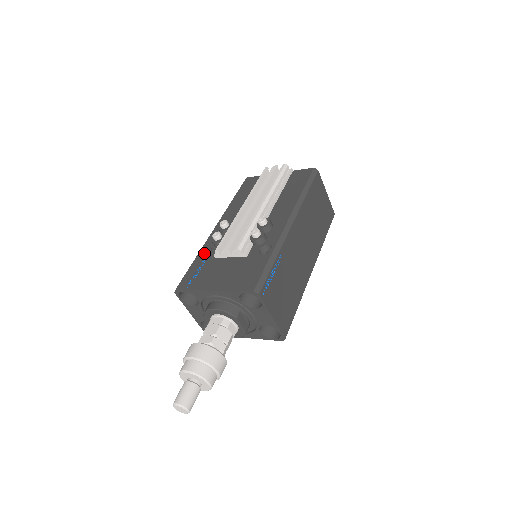
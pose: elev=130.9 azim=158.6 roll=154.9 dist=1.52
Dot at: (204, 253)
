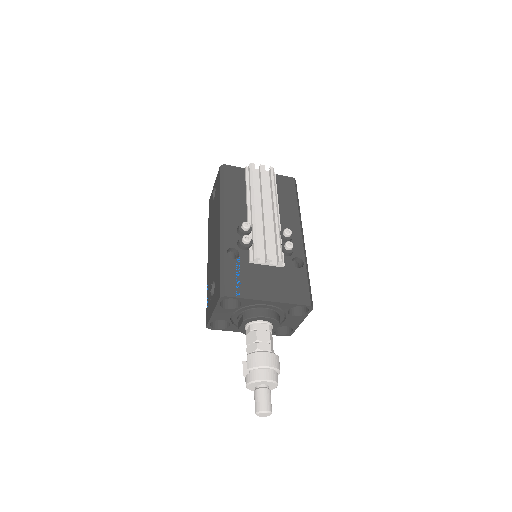
Dot at: (226, 252)
